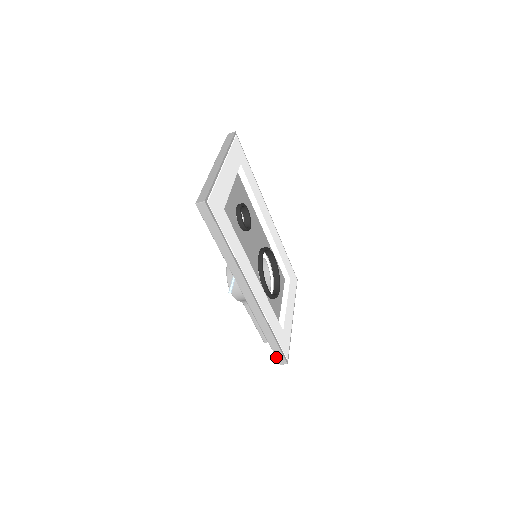
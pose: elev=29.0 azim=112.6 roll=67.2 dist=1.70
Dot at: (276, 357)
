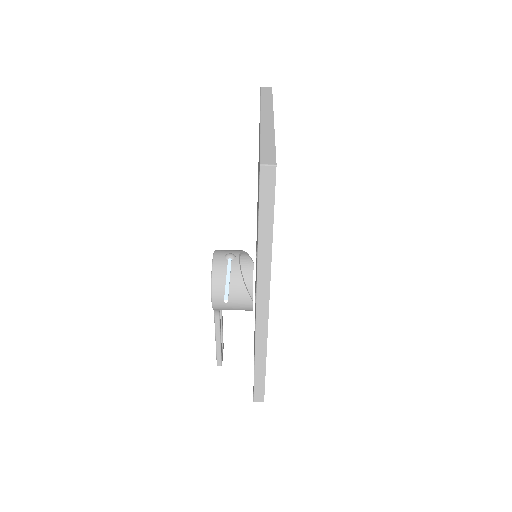
Dot at: (254, 392)
